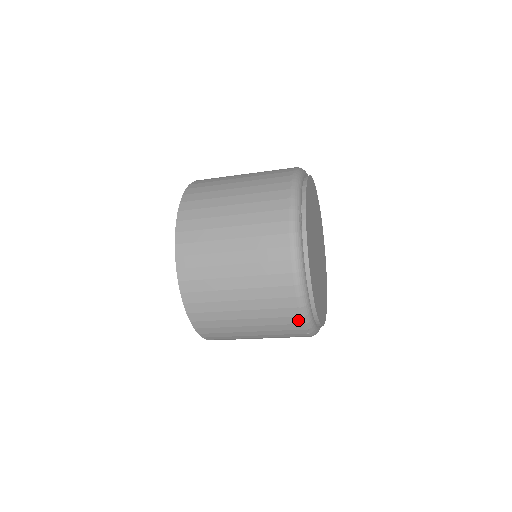
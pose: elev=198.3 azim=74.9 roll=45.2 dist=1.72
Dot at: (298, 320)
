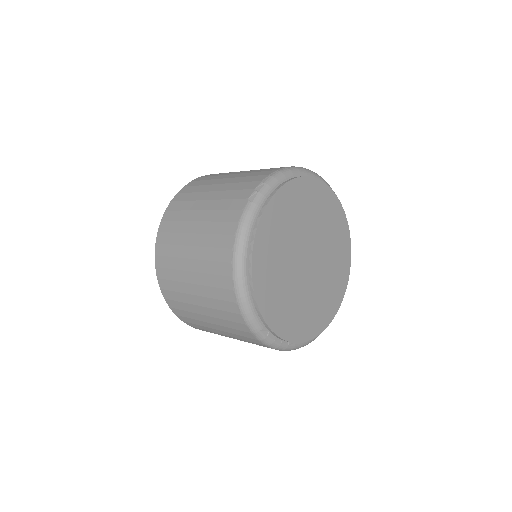
Dot at: occluded
